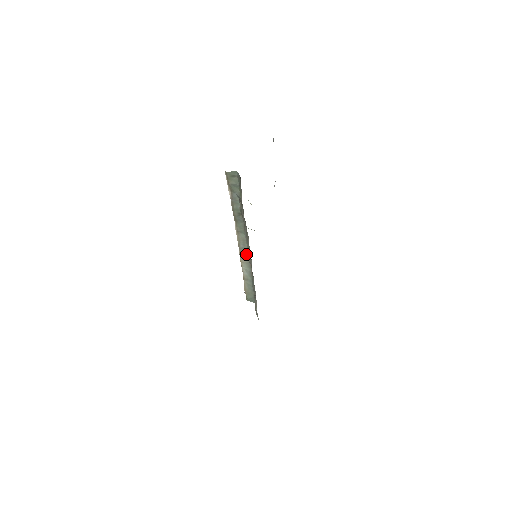
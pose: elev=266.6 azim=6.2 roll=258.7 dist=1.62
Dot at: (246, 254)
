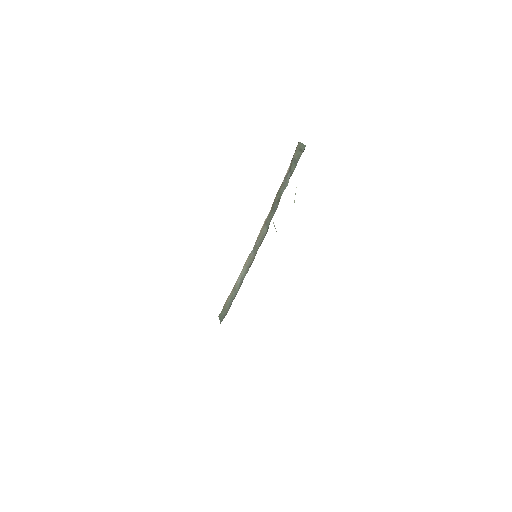
Dot at: (254, 255)
